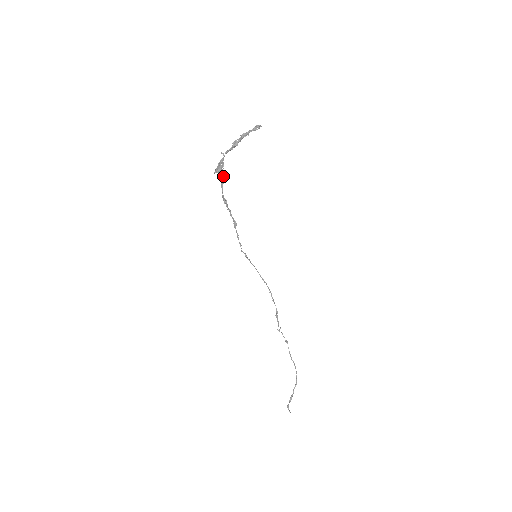
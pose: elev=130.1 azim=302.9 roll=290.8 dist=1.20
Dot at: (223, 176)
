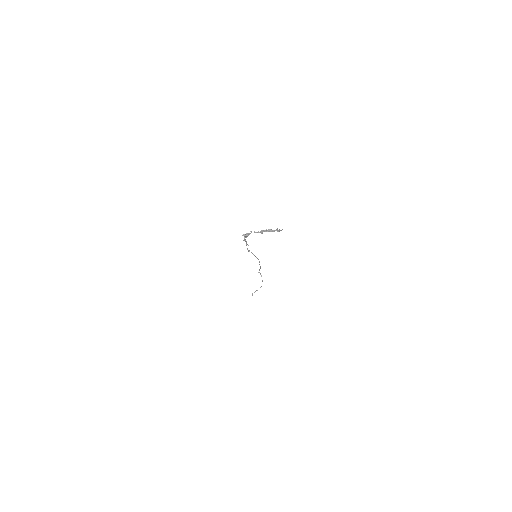
Dot at: (247, 235)
